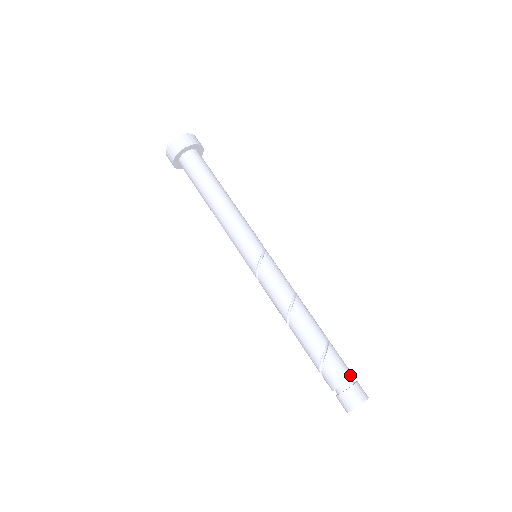
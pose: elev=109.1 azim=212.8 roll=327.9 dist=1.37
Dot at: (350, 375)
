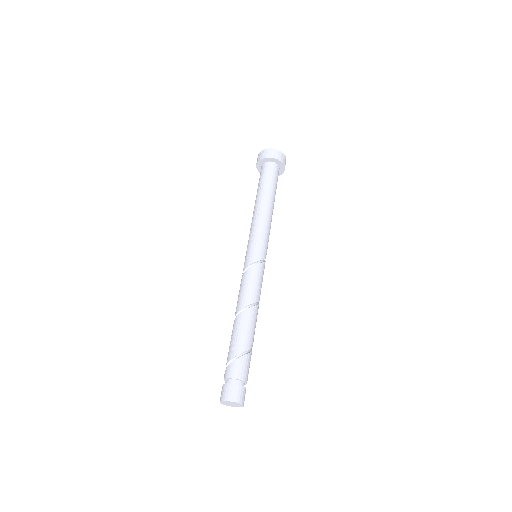
Dot at: occluded
